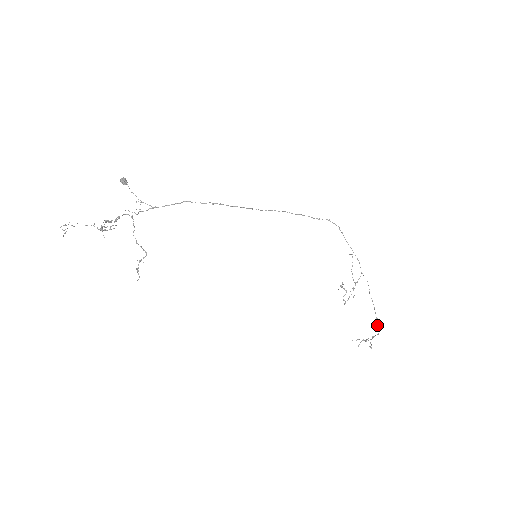
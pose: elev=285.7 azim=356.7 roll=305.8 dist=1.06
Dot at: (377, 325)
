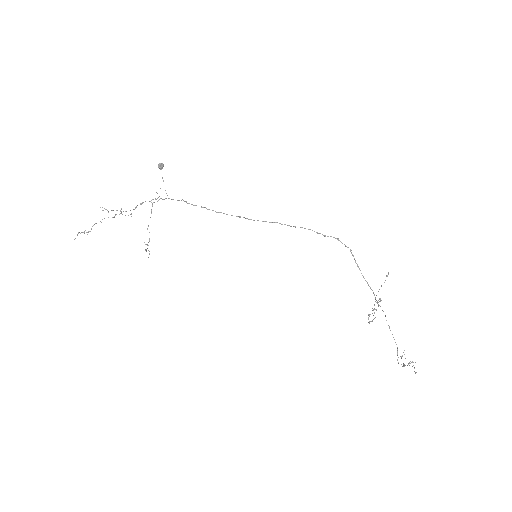
Dot at: (397, 360)
